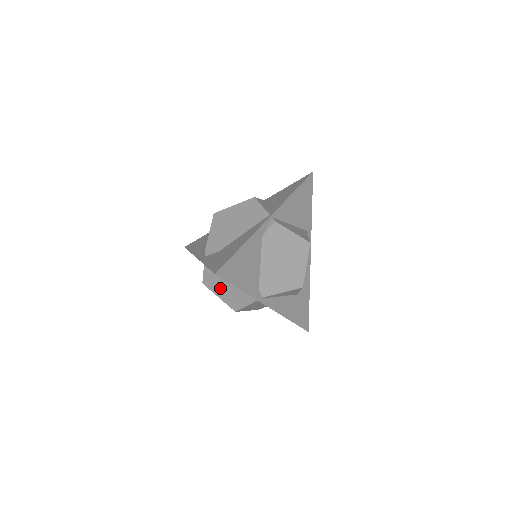
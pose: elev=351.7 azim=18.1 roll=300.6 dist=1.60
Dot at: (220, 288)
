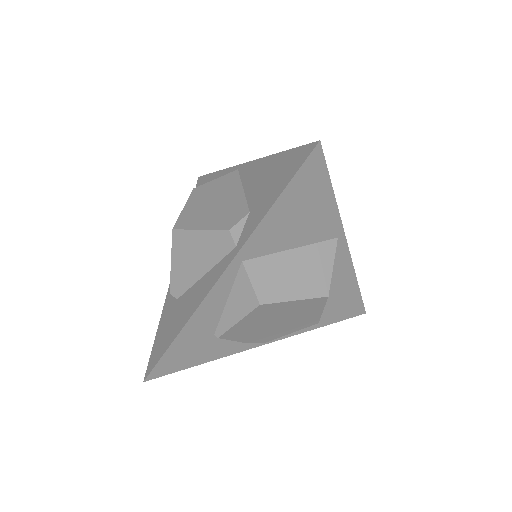
Dot at: (287, 279)
